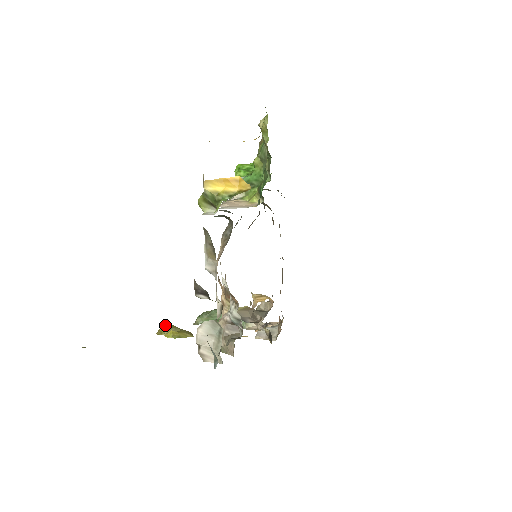
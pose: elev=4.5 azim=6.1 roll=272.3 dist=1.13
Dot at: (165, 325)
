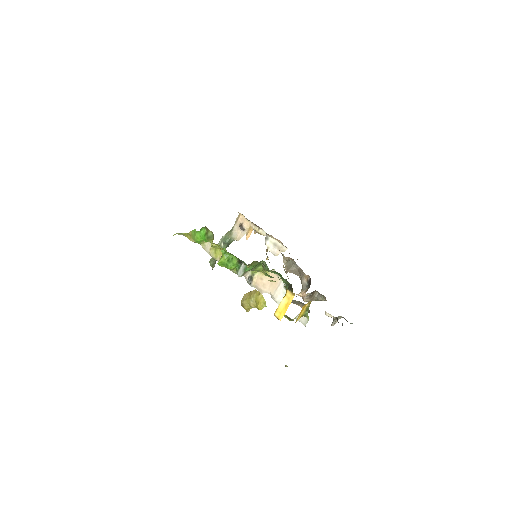
Dot at: (245, 305)
